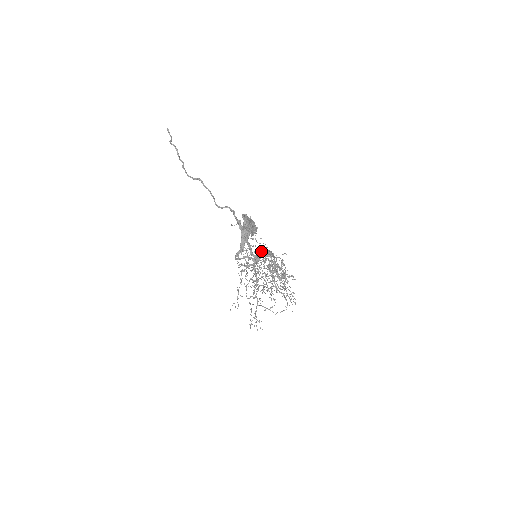
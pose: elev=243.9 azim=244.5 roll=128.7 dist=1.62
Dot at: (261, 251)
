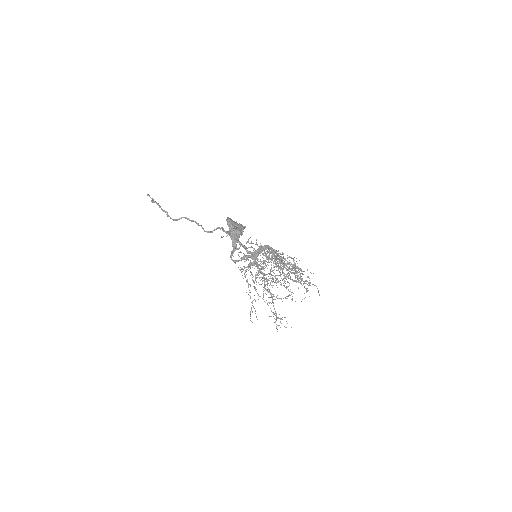
Dot at: occluded
